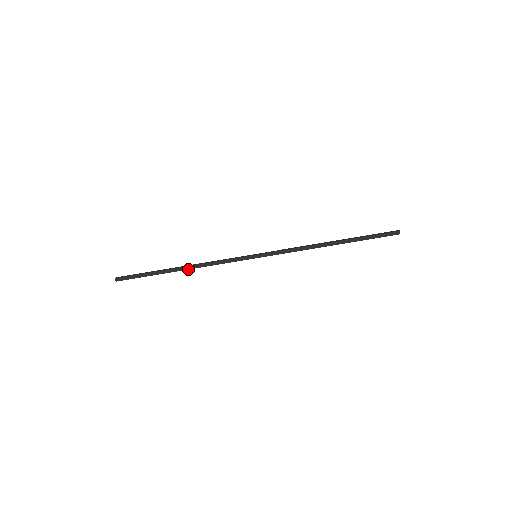
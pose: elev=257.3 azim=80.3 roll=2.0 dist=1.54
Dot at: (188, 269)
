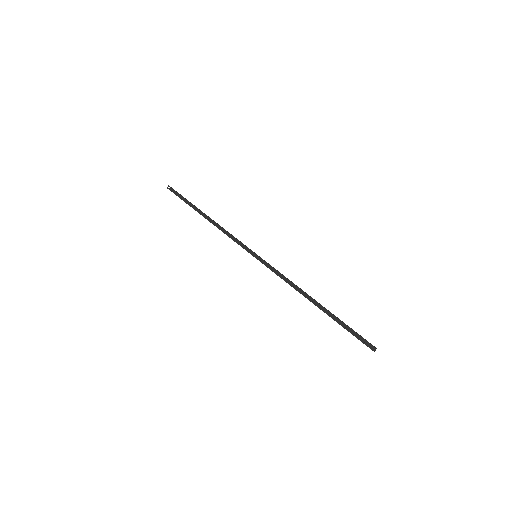
Dot at: (211, 219)
